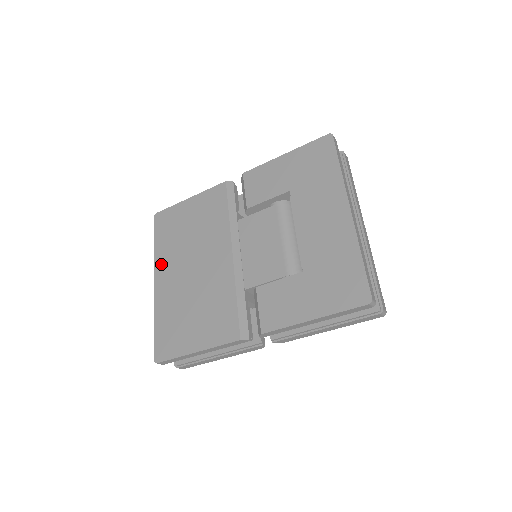
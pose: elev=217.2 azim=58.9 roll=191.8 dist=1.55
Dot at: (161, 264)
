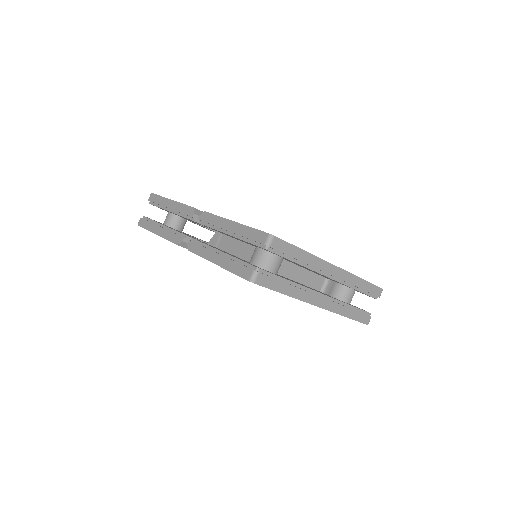
Dot at: occluded
